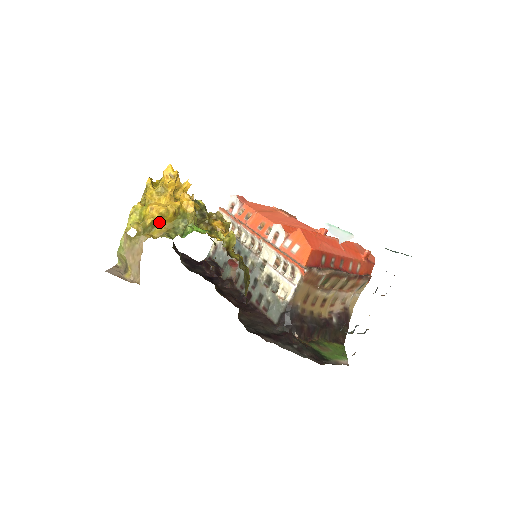
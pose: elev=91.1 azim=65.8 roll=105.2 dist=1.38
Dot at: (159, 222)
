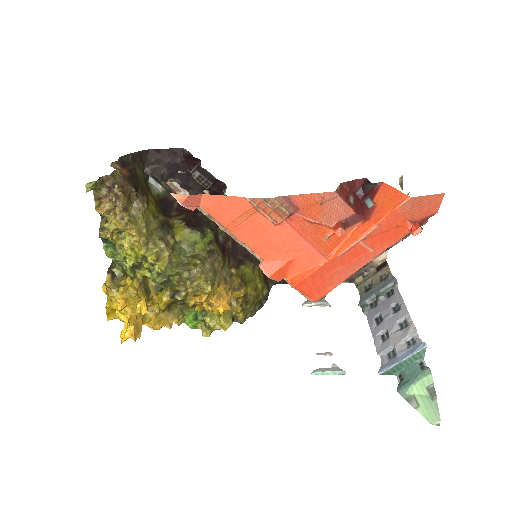
Dot at: occluded
